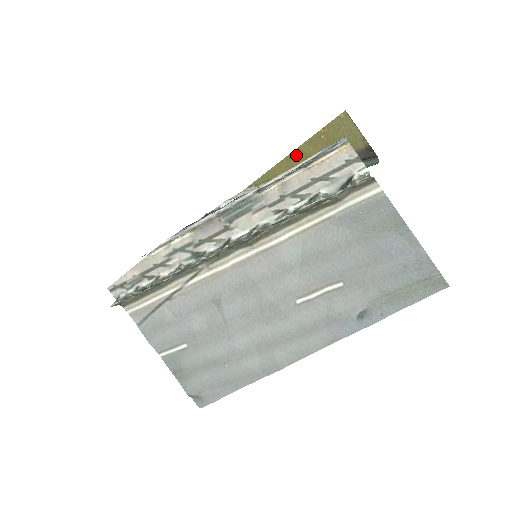
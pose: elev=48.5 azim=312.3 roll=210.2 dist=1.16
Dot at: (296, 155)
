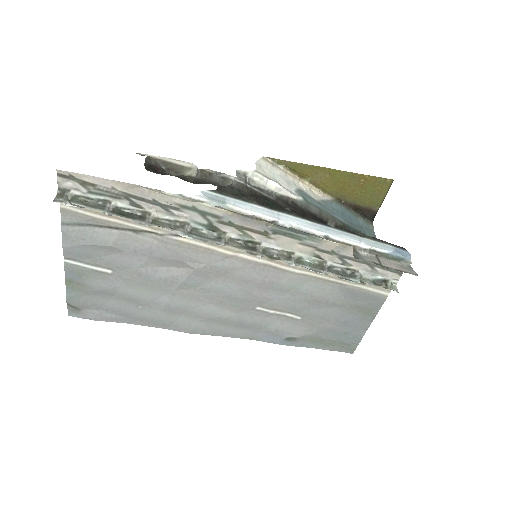
Dot at: (333, 173)
